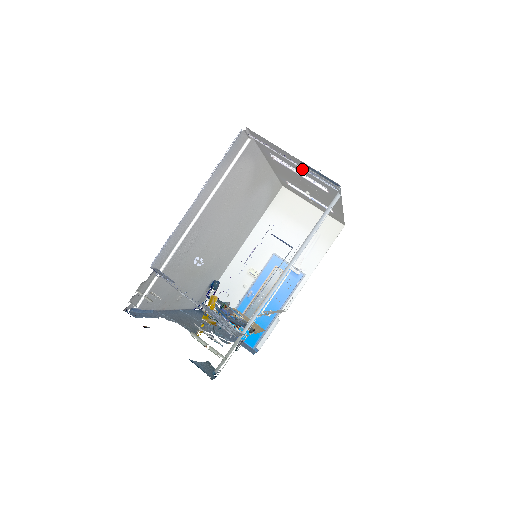
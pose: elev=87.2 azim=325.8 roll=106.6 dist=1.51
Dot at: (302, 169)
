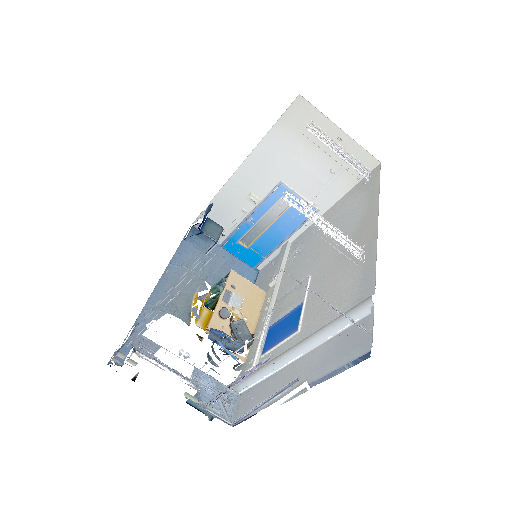
Dot at: occluded
